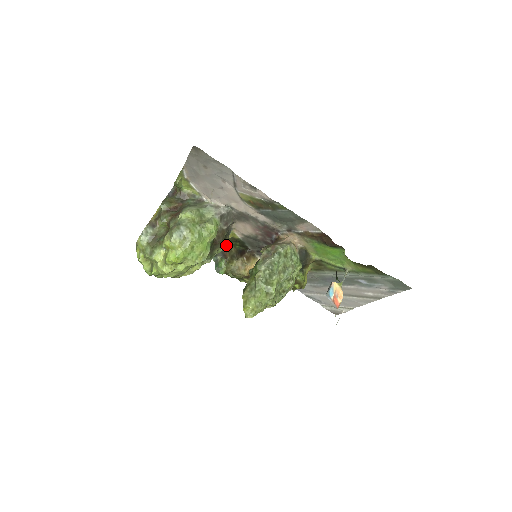
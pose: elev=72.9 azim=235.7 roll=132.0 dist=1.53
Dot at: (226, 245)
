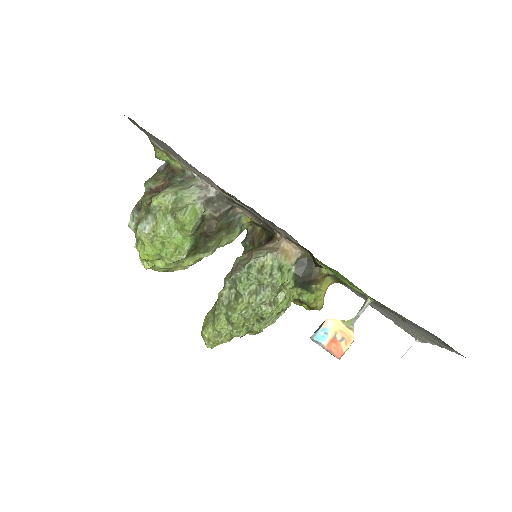
Dot at: (259, 227)
